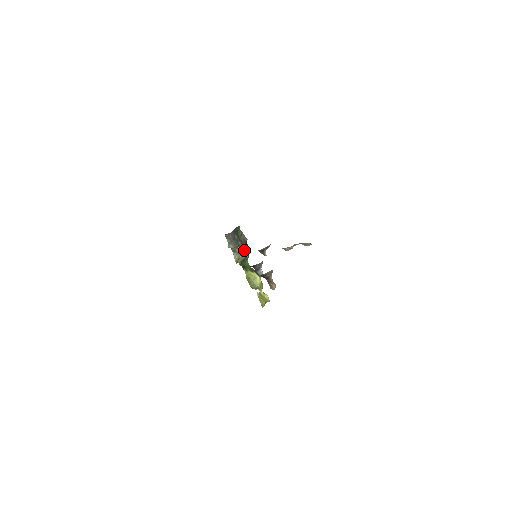
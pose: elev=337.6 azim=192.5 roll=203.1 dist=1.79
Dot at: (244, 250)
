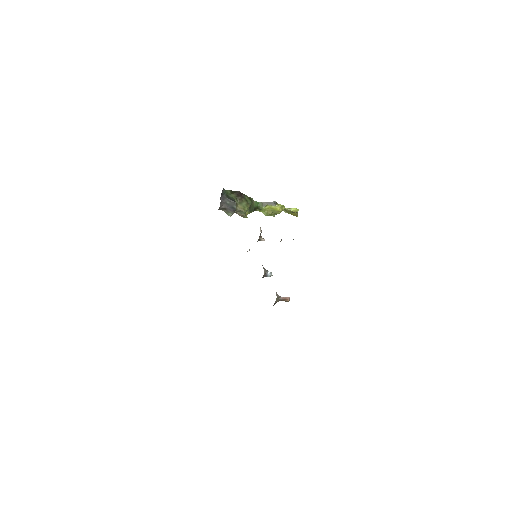
Dot at: (244, 202)
